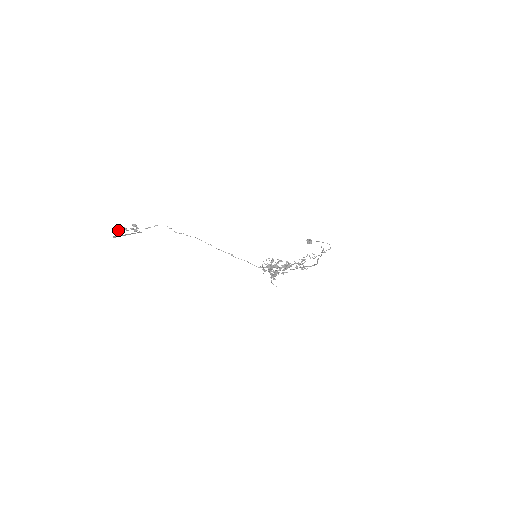
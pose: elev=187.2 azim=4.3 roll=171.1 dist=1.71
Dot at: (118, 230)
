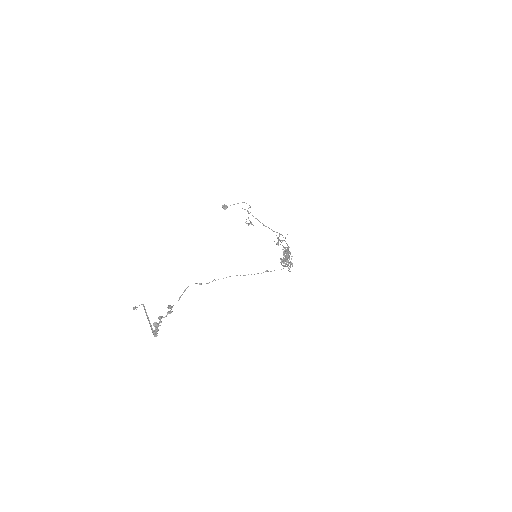
Dot at: (159, 325)
